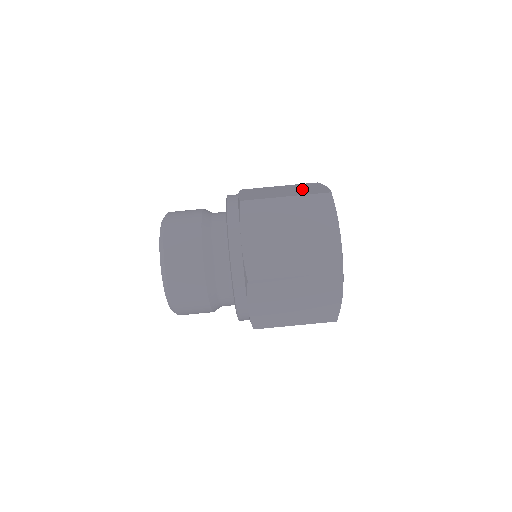
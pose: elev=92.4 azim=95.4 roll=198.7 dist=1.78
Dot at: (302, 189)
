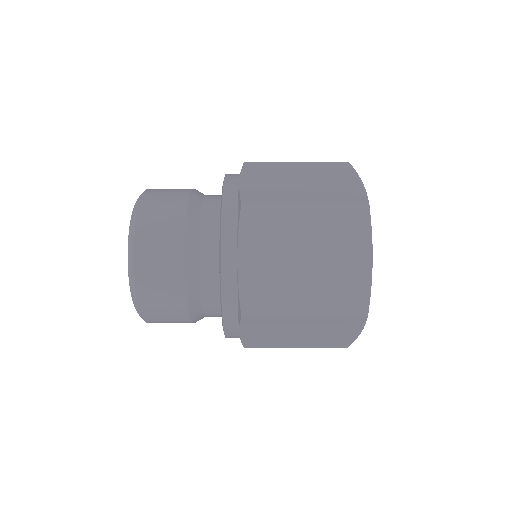
Dot at: (328, 182)
